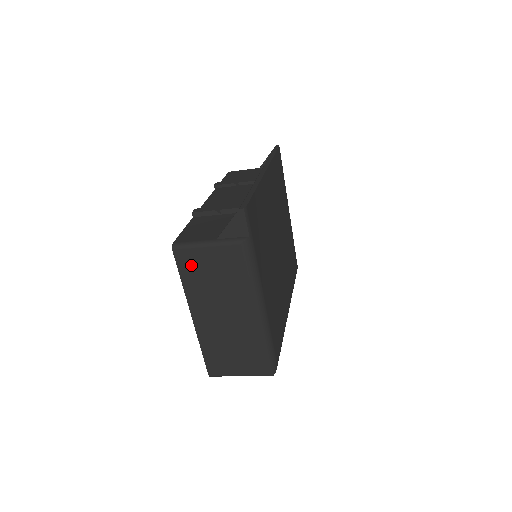
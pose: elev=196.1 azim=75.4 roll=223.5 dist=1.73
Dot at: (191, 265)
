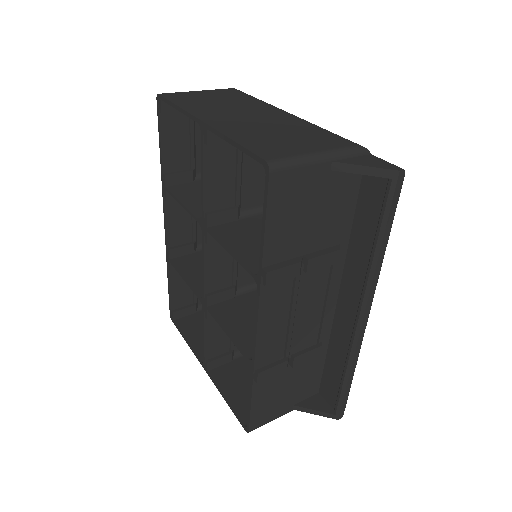
Dot at: occluded
